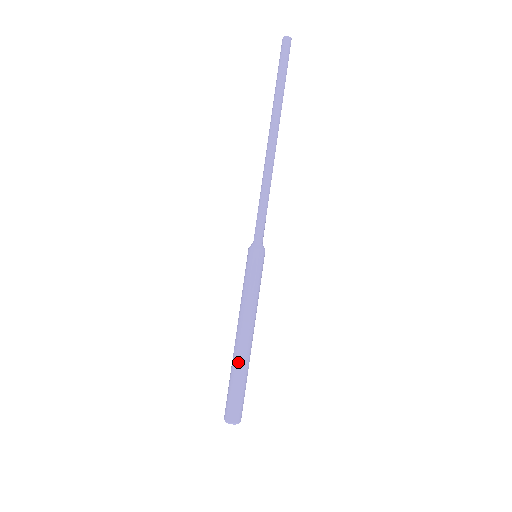
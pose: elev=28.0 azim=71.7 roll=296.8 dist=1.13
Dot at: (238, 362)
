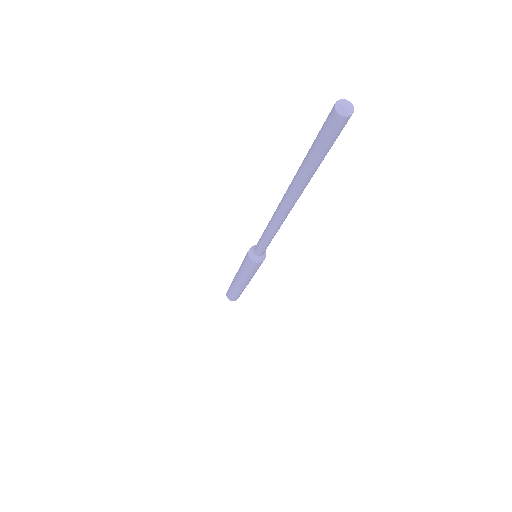
Dot at: (236, 290)
